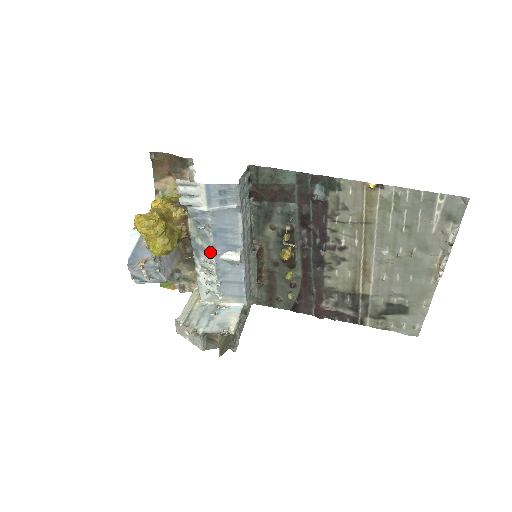
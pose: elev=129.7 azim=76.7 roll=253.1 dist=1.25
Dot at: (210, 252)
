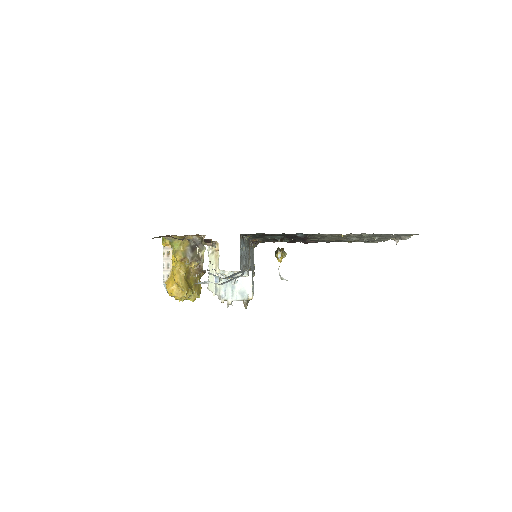
Dot at: occluded
